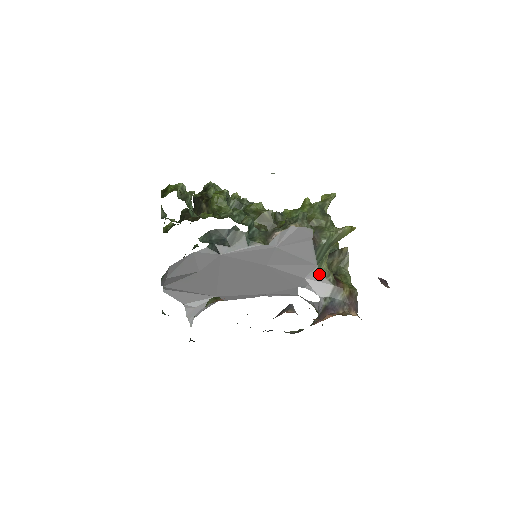
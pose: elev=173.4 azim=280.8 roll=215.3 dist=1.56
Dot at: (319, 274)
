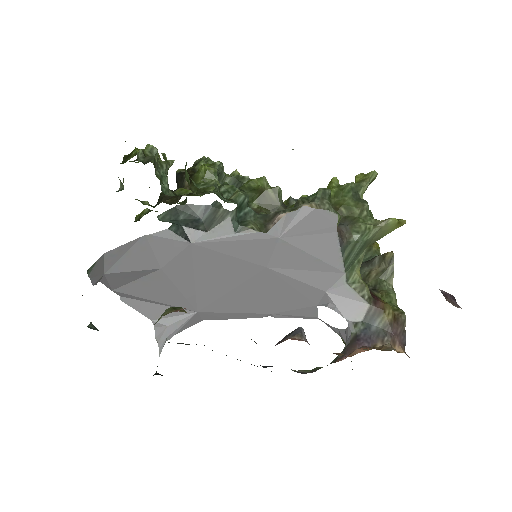
Dot at: (348, 286)
